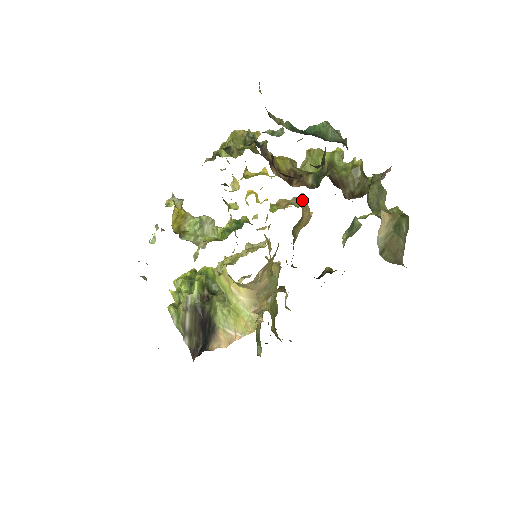
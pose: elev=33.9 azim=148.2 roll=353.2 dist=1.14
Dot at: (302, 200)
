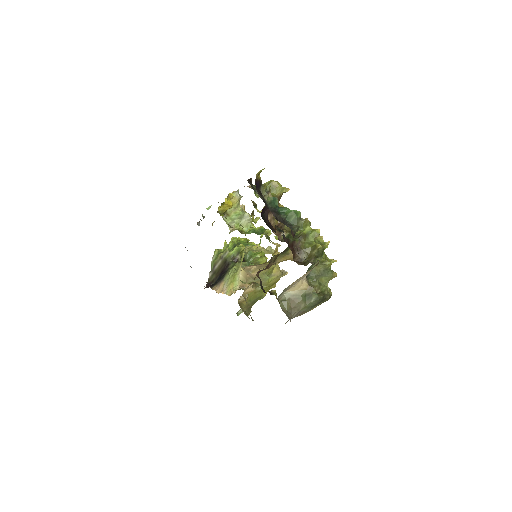
Dot at: occluded
